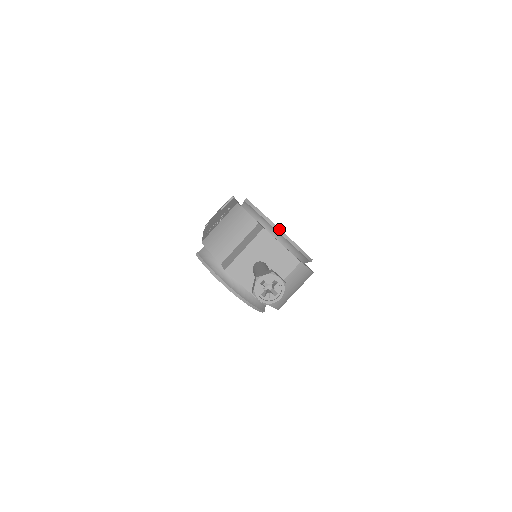
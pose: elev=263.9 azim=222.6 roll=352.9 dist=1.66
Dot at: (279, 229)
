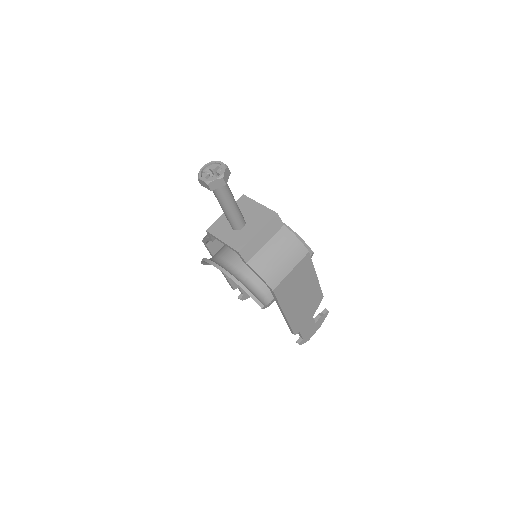
Dot at: occluded
